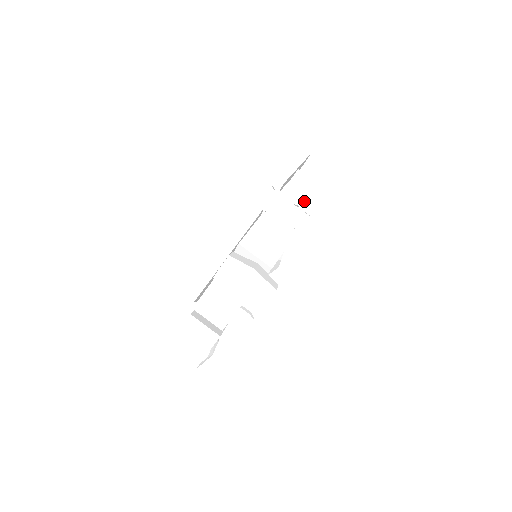
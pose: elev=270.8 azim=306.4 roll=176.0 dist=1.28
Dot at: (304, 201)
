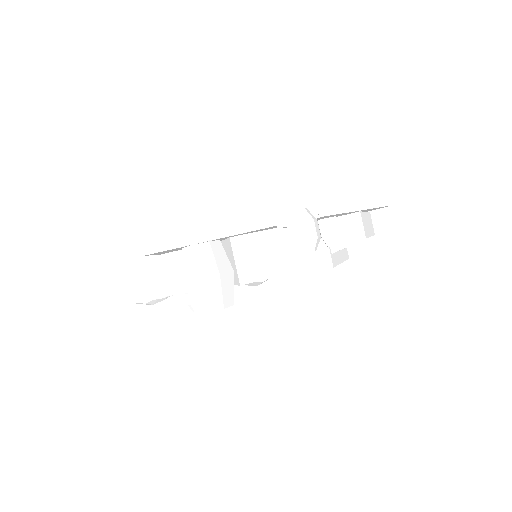
Dot at: (340, 245)
